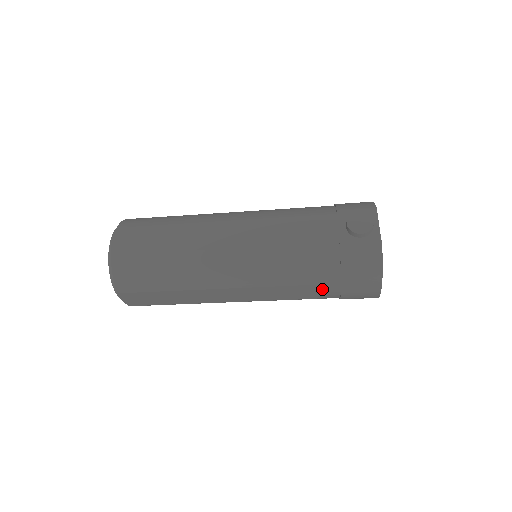
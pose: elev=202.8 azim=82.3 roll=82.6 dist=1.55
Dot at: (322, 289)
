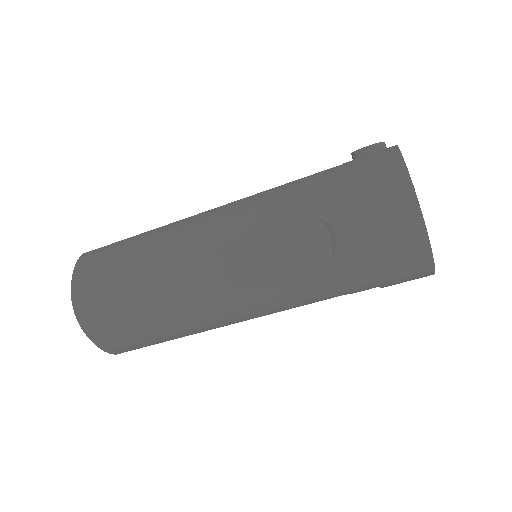
Dot at: (328, 222)
